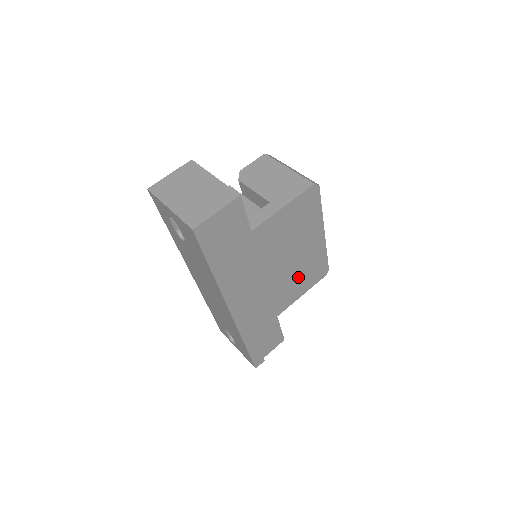
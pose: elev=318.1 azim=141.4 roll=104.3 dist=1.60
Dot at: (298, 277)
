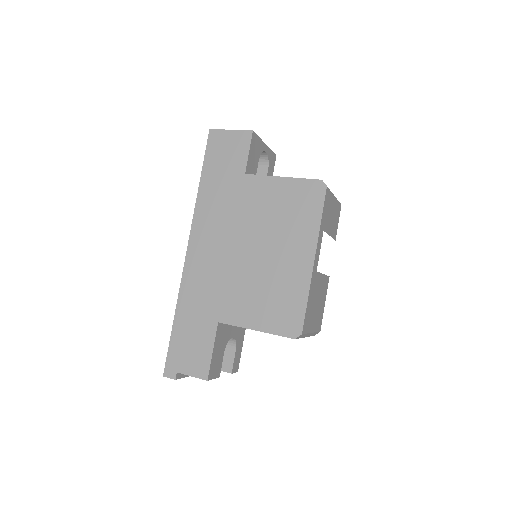
Dot at: (262, 291)
